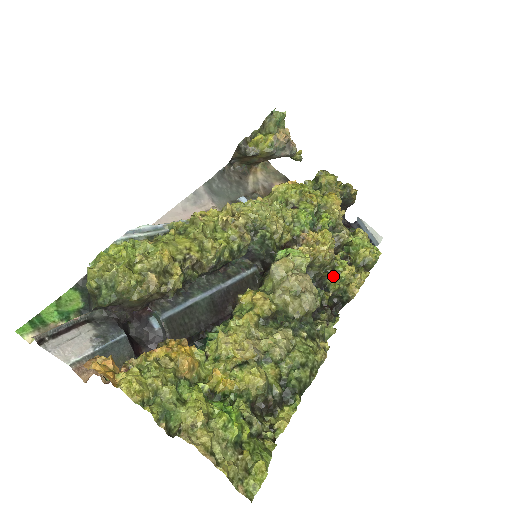
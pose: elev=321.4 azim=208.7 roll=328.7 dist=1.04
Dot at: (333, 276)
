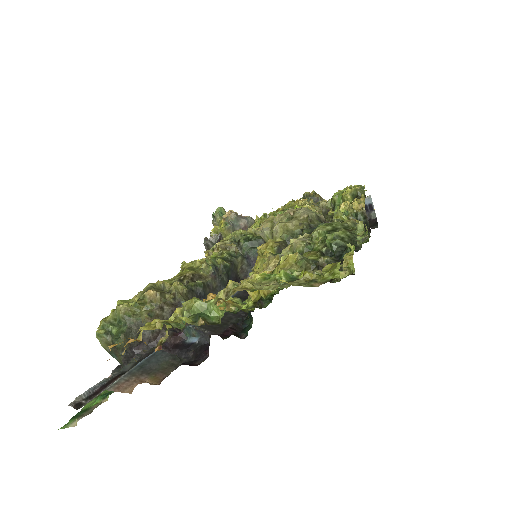
Dot at: (336, 218)
